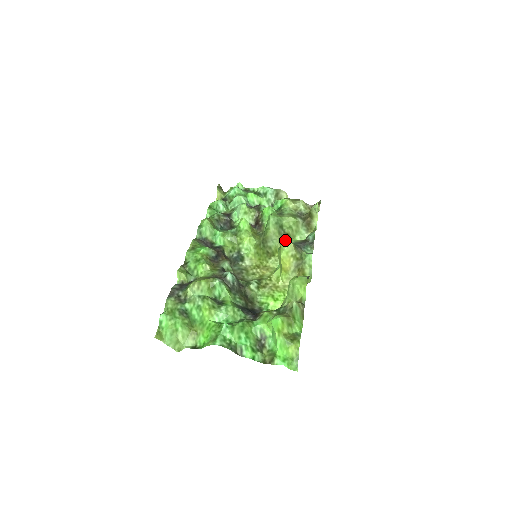
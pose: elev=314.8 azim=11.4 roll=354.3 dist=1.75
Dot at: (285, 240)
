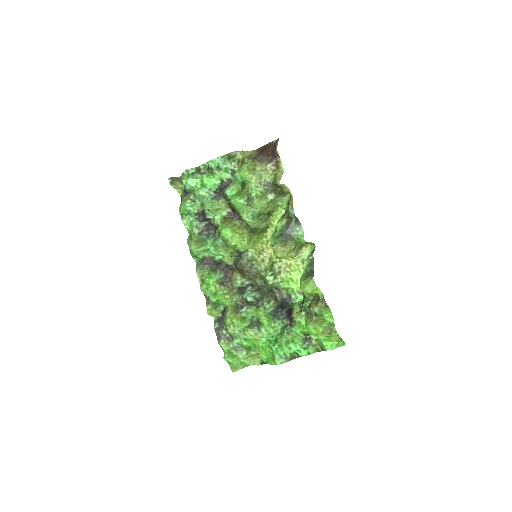
Dot at: (273, 250)
